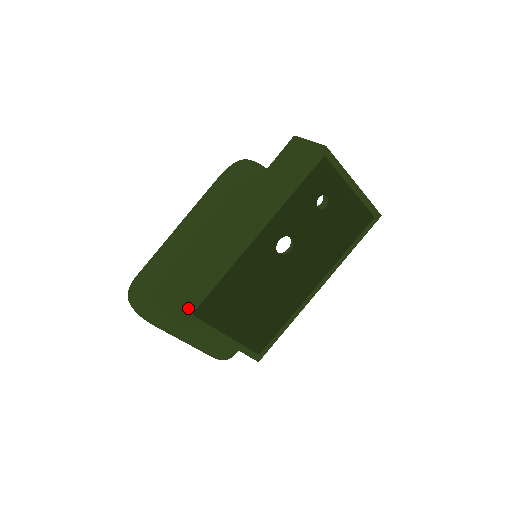
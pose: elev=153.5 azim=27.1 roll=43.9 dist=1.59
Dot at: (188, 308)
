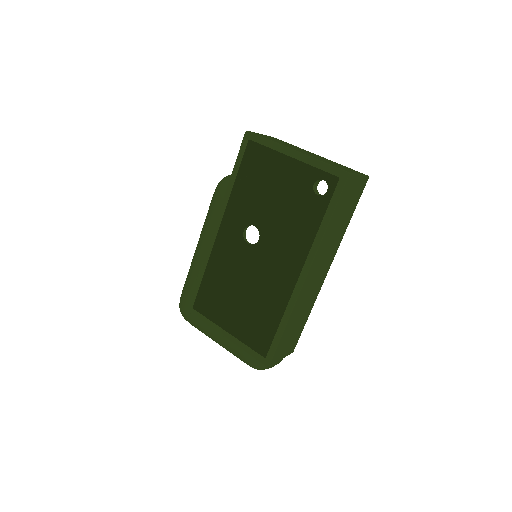
Dot at: (189, 302)
